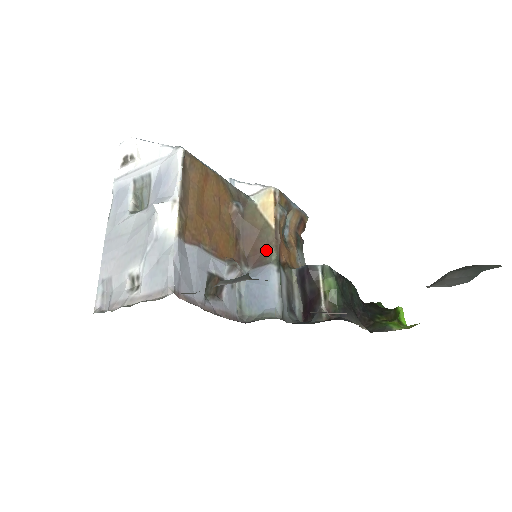
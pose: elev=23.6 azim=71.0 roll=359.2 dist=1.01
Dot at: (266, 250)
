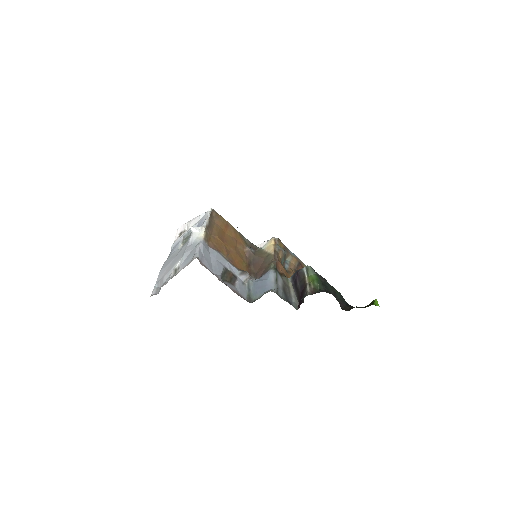
Dot at: (268, 265)
